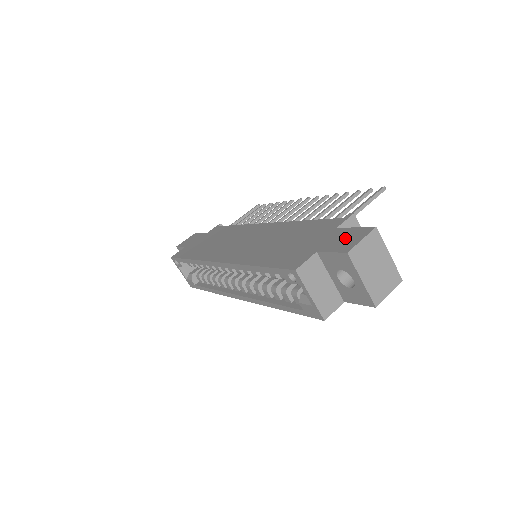
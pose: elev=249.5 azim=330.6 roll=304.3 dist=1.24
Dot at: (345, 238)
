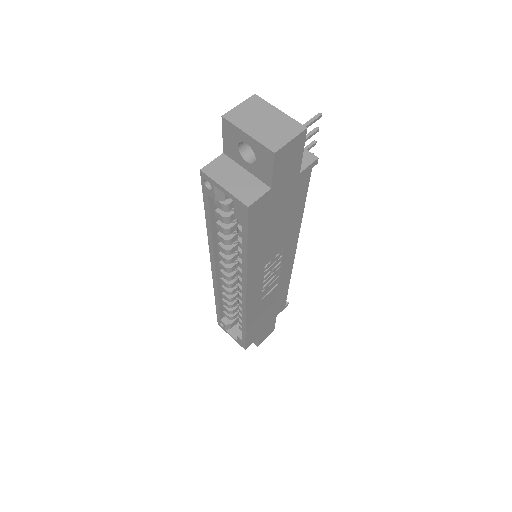
Dot at: occluded
